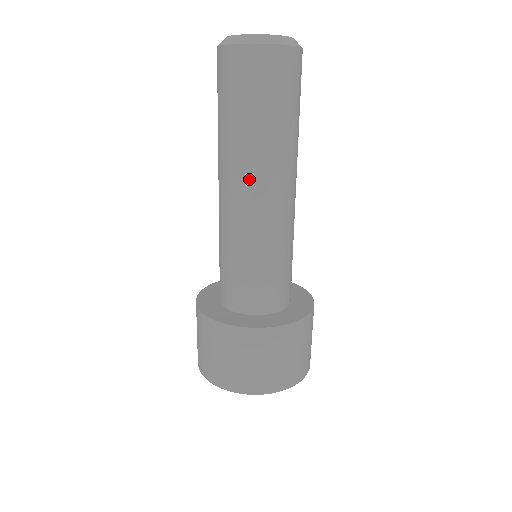
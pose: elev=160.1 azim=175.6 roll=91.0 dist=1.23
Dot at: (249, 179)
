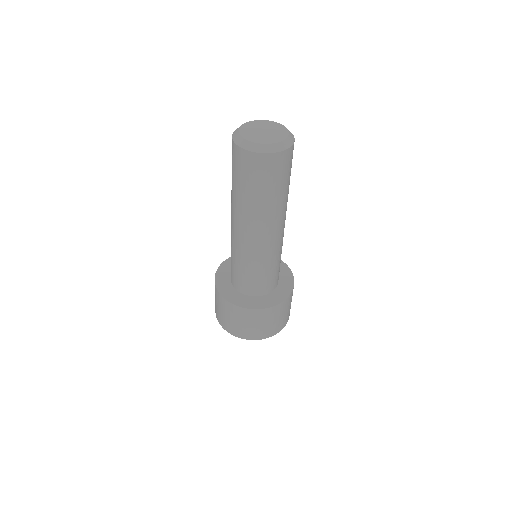
Dot at: (235, 218)
